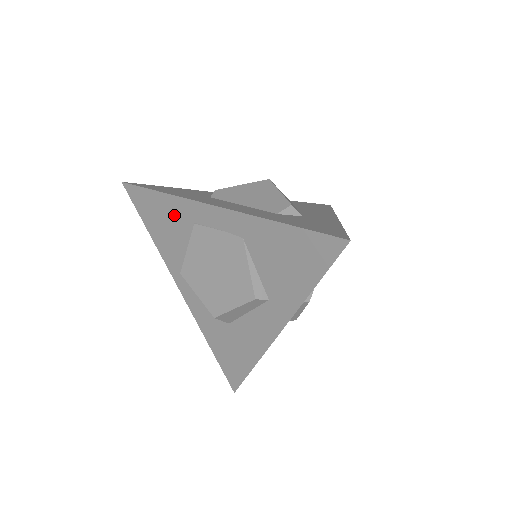
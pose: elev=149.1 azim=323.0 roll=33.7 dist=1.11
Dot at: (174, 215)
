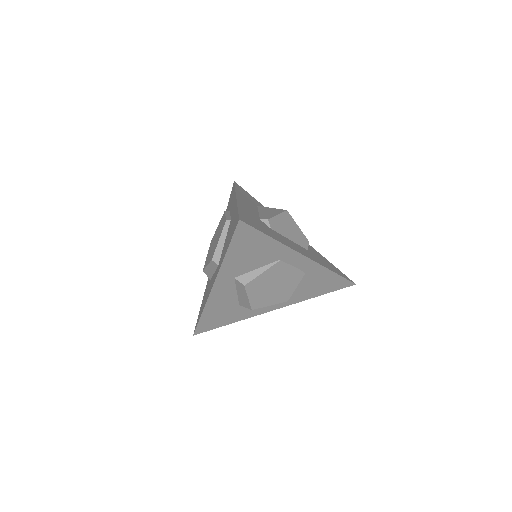
Dot at: (268, 252)
